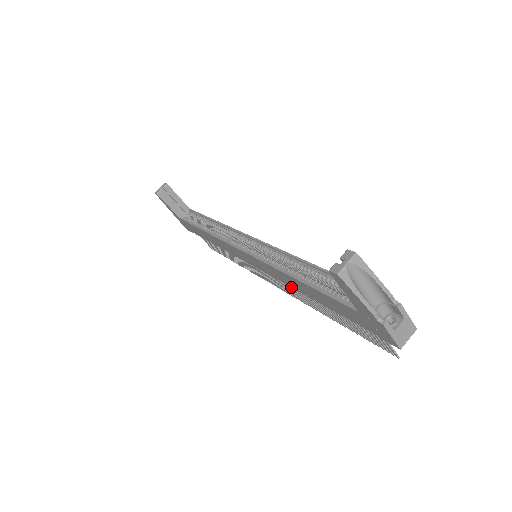
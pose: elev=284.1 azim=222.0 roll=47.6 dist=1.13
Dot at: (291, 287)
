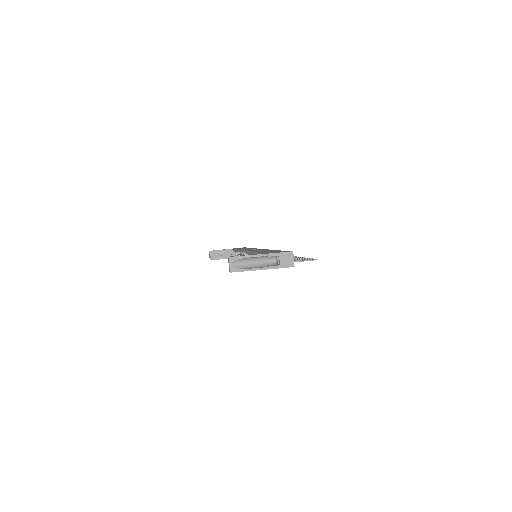
Dot at: occluded
